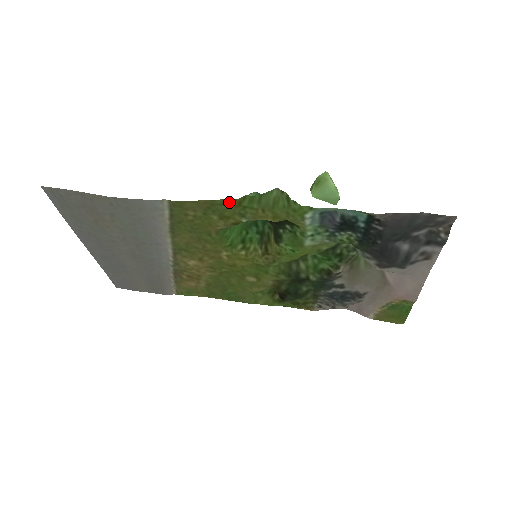
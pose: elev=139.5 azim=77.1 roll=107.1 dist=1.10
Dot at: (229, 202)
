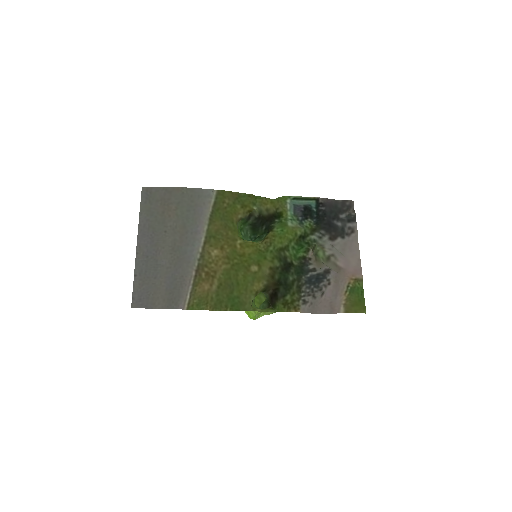
Dot at: (248, 195)
